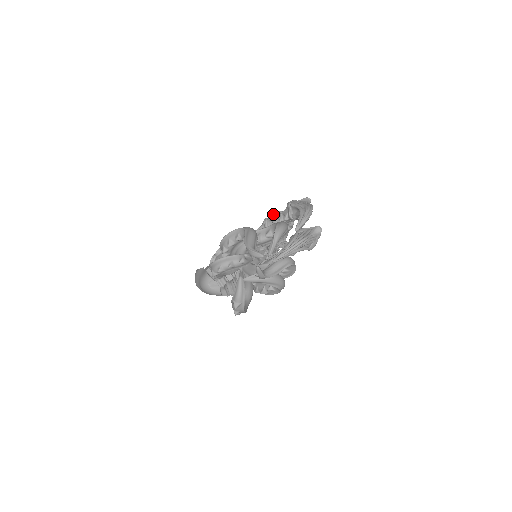
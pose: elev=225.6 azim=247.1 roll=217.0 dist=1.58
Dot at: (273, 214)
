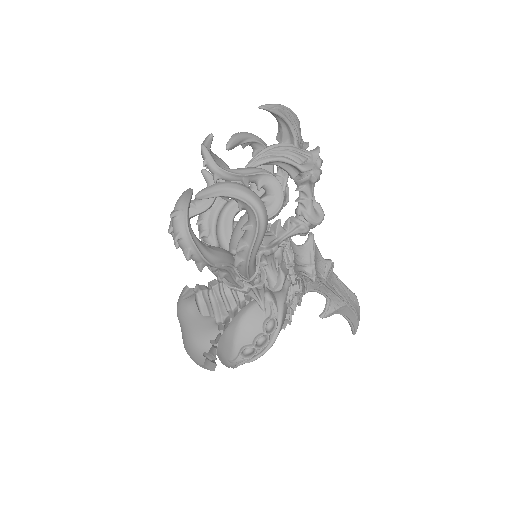
Dot at: occluded
